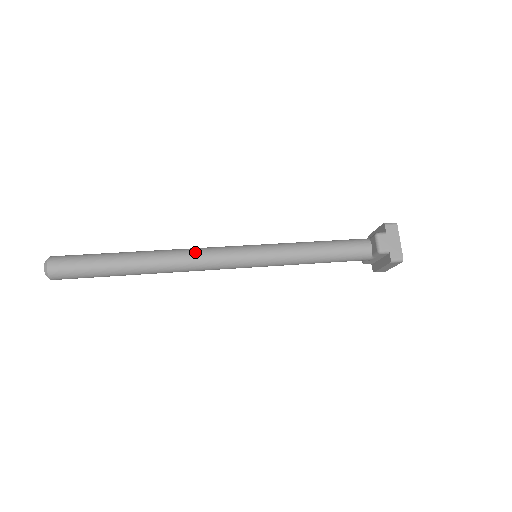
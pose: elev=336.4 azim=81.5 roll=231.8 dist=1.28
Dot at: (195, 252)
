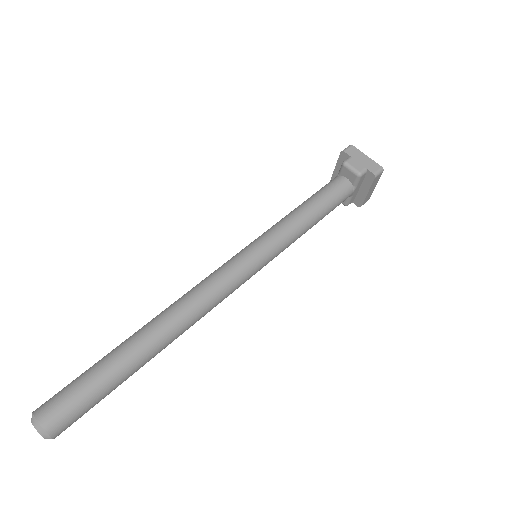
Dot at: (197, 289)
